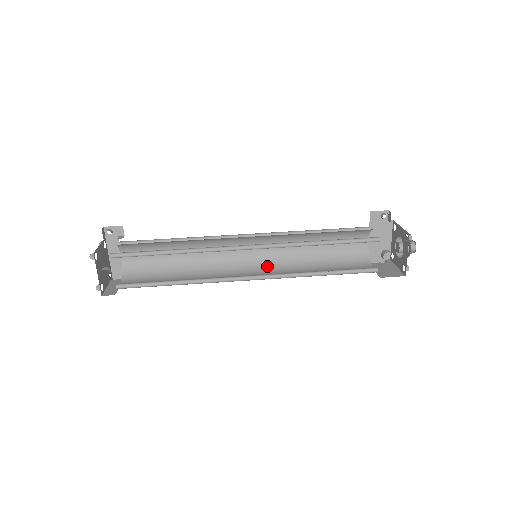
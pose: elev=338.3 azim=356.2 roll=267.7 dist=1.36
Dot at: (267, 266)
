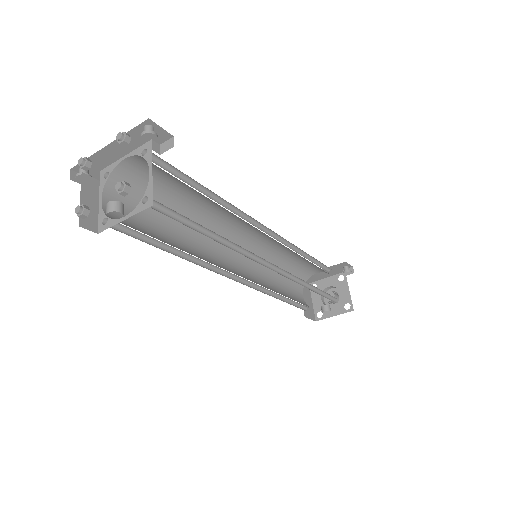
Dot at: occluded
